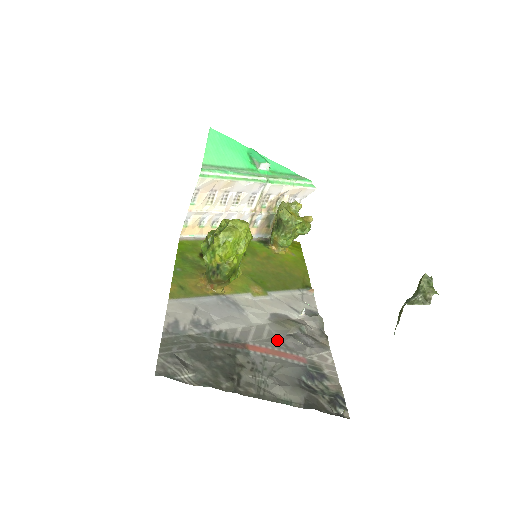
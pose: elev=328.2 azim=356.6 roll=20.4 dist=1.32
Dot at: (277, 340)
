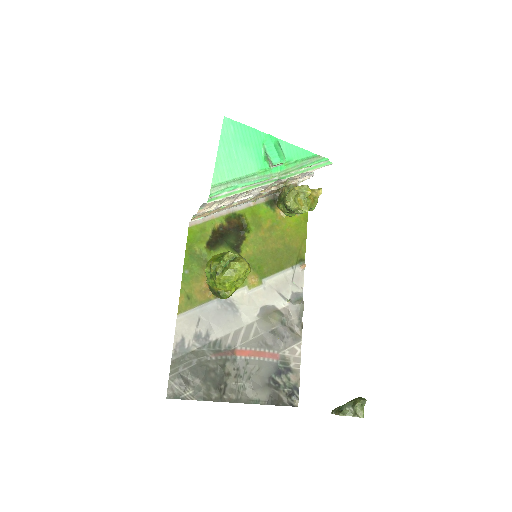
Dot at: (260, 340)
